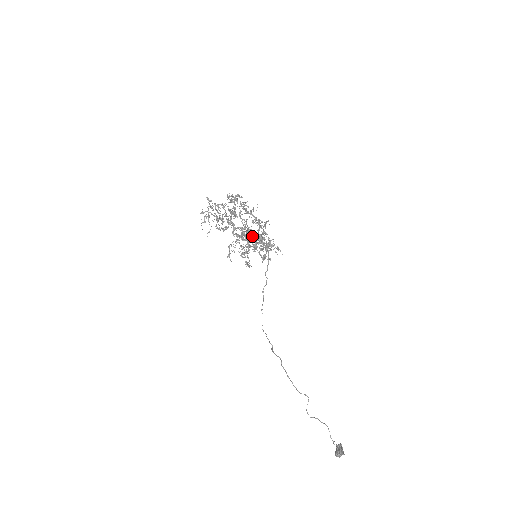
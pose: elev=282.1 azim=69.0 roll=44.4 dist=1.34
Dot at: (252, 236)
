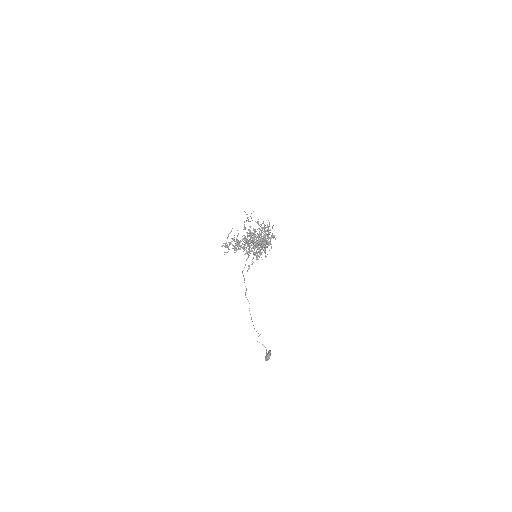
Dot at: (258, 246)
